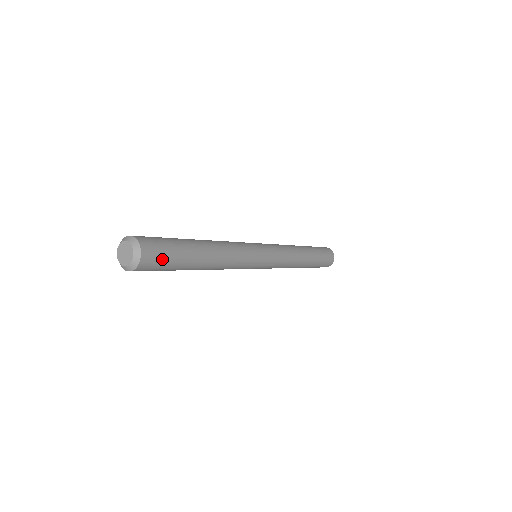
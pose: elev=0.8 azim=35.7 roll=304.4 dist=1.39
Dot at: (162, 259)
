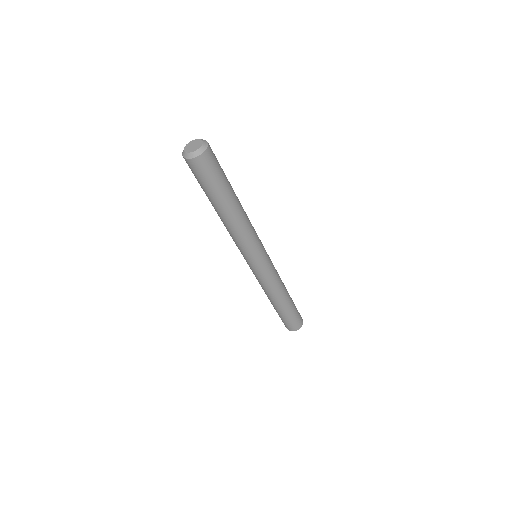
Dot at: (217, 160)
